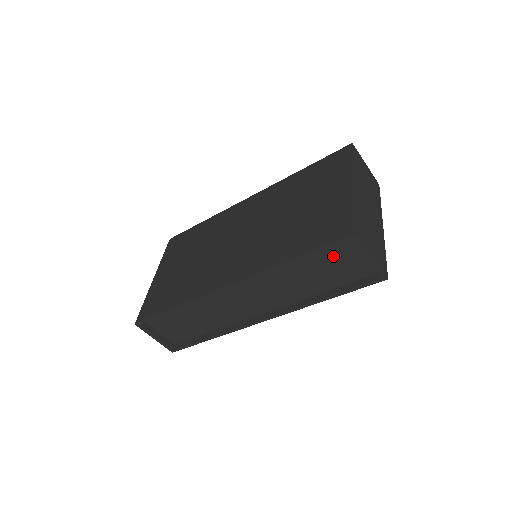
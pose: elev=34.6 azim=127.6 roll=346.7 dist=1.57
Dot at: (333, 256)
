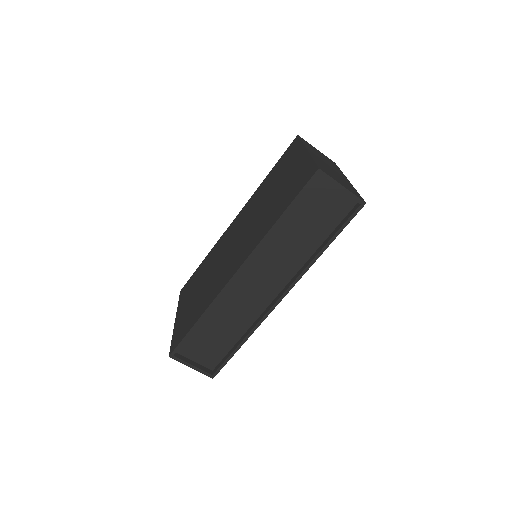
Dot at: (313, 202)
